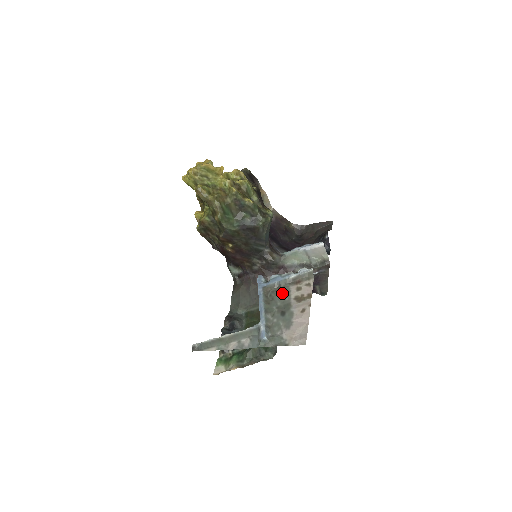
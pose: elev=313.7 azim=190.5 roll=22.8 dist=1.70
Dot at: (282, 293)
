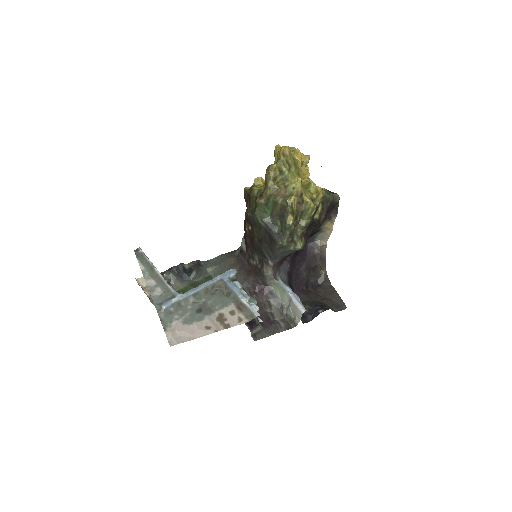
Dot at: (222, 299)
